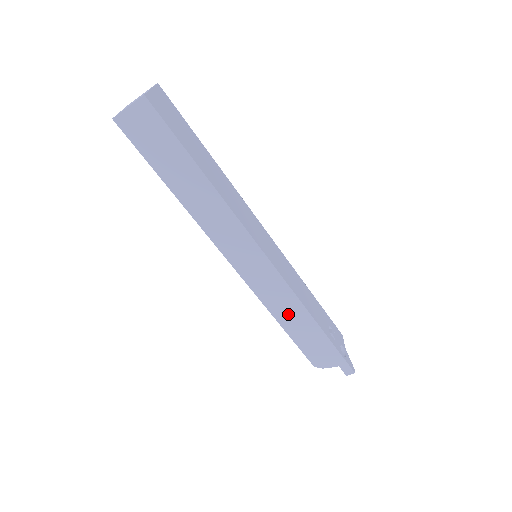
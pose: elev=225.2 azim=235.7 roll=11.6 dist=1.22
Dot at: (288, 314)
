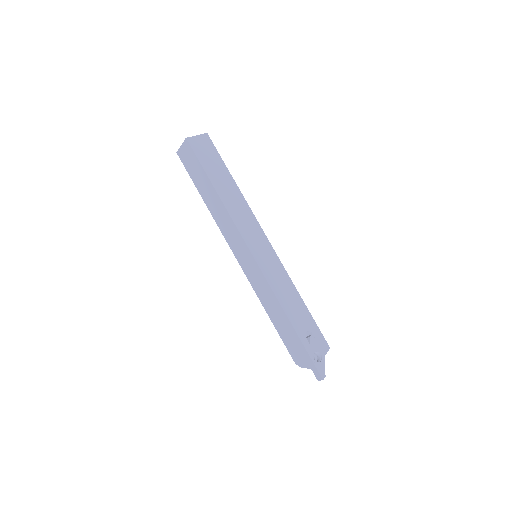
Dot at: (271, 307)
